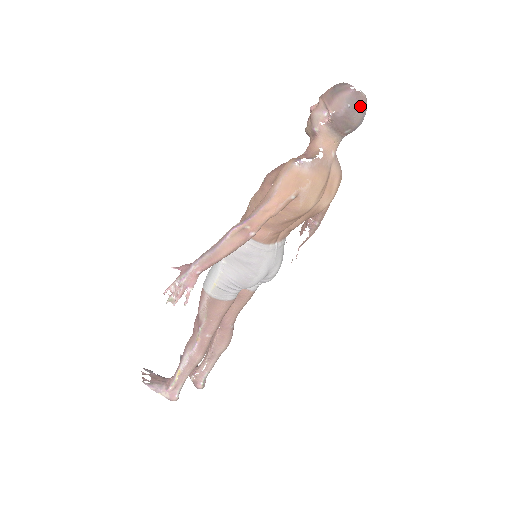
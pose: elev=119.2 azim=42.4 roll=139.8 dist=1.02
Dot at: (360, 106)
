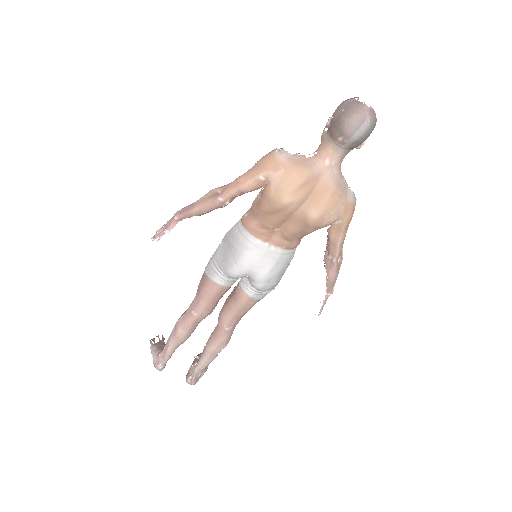
Dot at: (354, 114)
